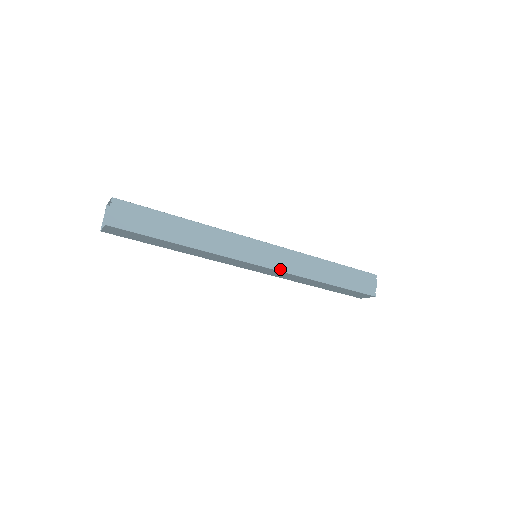
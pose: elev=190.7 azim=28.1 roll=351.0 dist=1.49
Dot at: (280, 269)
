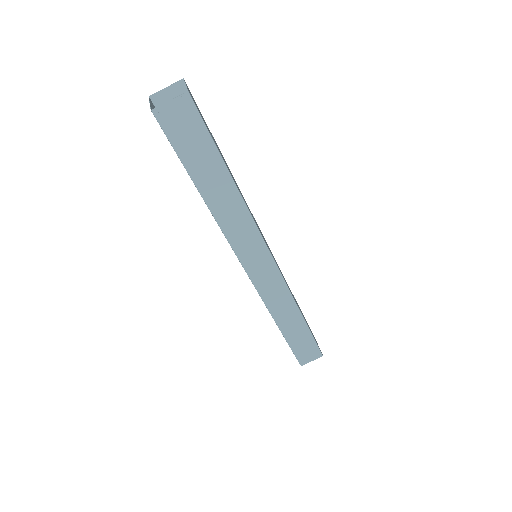
Dot at: (258, 288)
